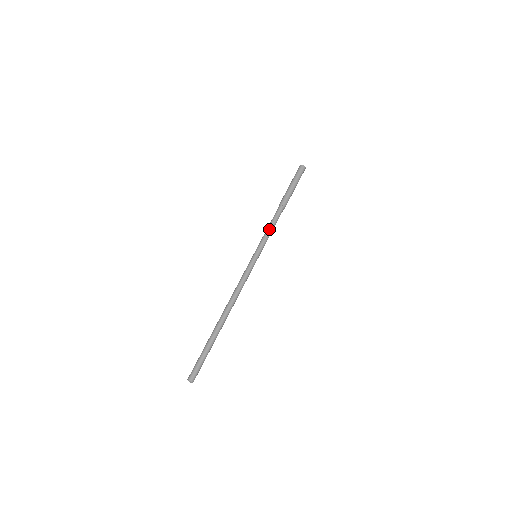
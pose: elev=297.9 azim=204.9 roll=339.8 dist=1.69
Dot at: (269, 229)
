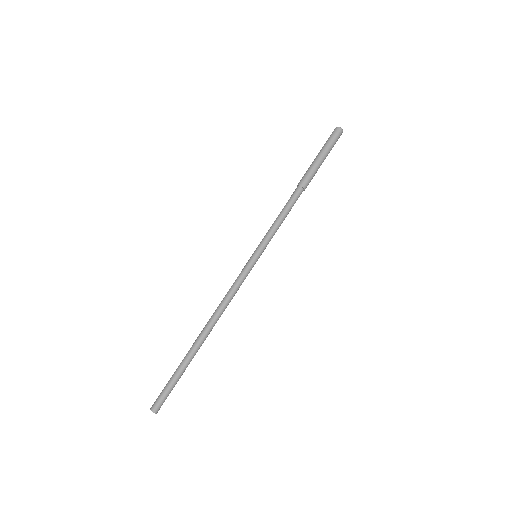
Dot at: occluded
